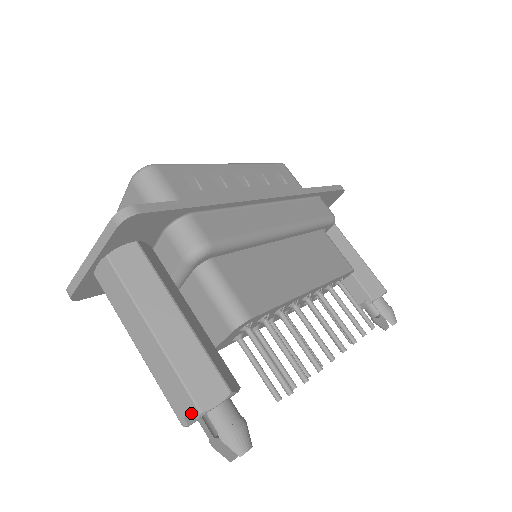
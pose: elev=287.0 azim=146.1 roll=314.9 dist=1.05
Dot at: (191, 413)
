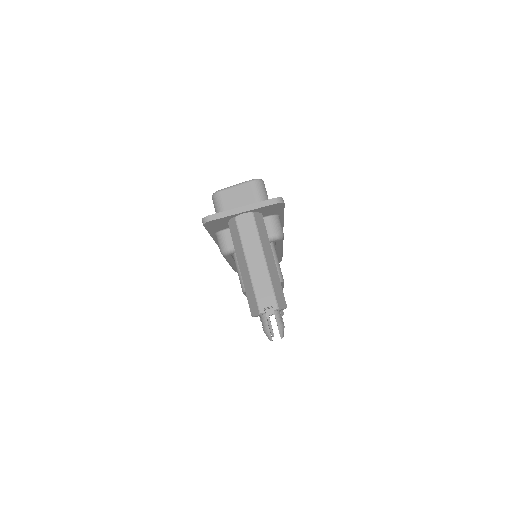
Dot at: occluded
